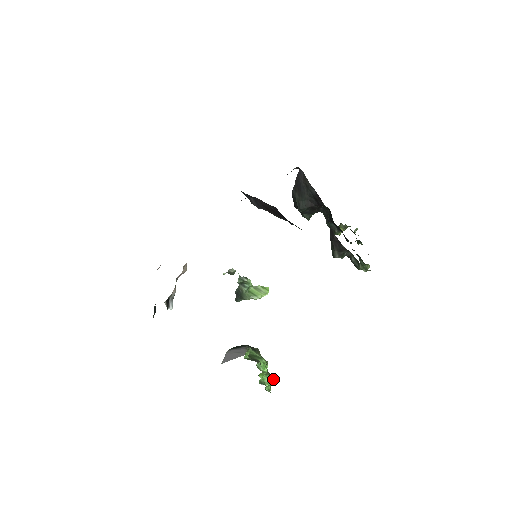
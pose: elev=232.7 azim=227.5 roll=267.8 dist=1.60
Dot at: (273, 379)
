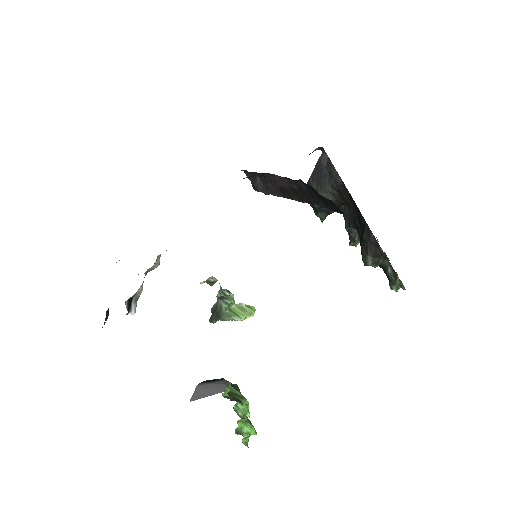
Dot at: (254, 428)
